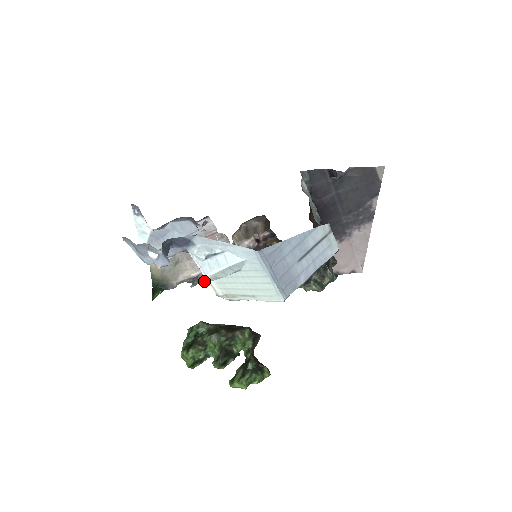
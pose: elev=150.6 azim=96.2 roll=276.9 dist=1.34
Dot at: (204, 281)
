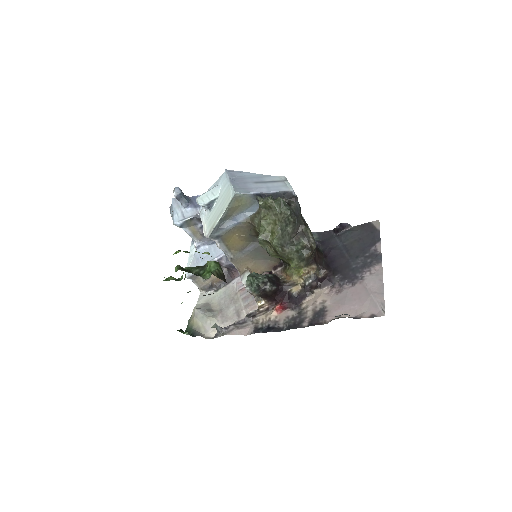
Dot at: (227, 333)
